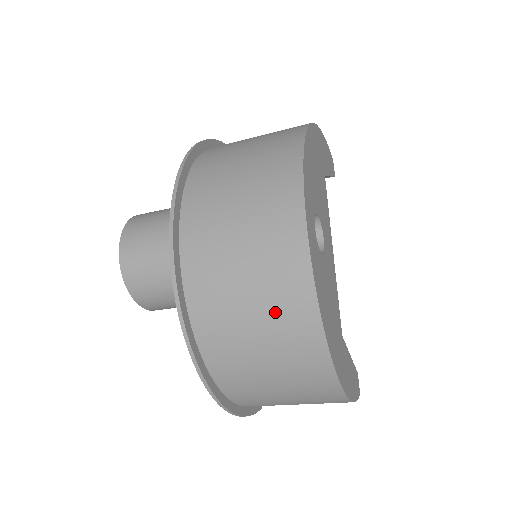
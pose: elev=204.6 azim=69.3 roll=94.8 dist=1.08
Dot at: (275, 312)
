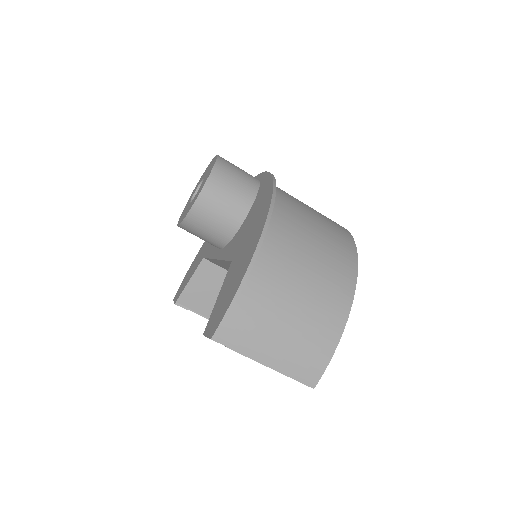
Dot at: (327, 221)
